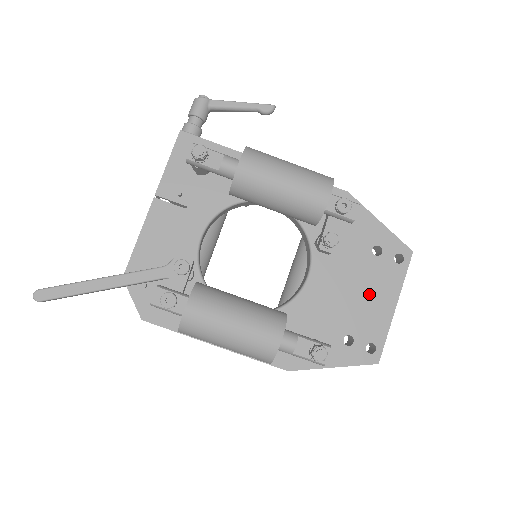
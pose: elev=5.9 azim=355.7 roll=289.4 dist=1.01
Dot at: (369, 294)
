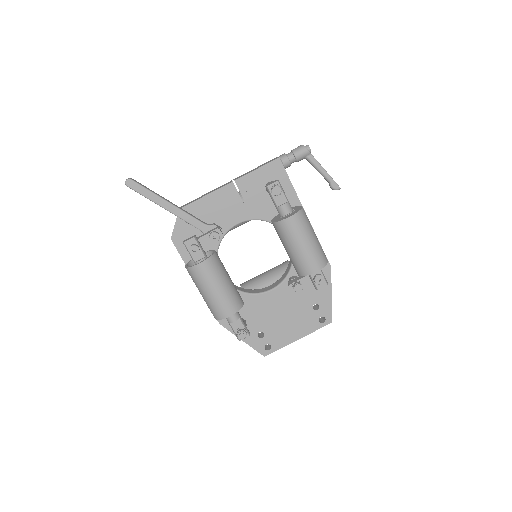
Dot at: (292, 323)
